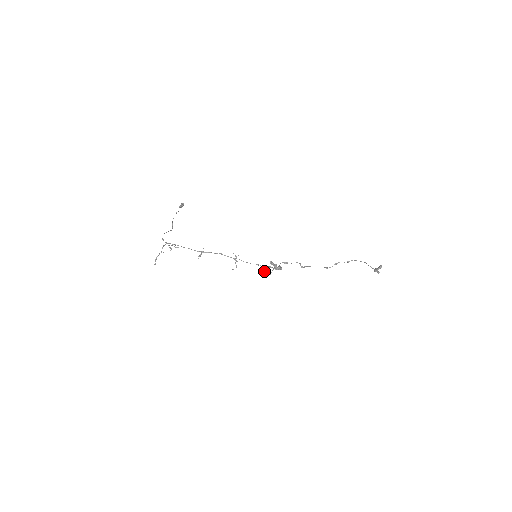
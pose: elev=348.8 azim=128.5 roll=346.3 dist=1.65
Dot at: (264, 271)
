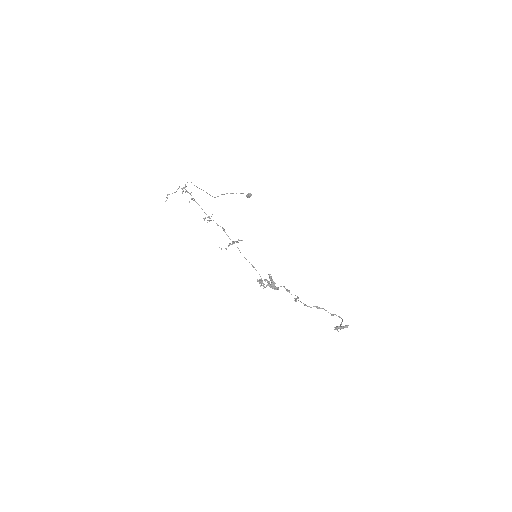
Dot at: (259, 281)
